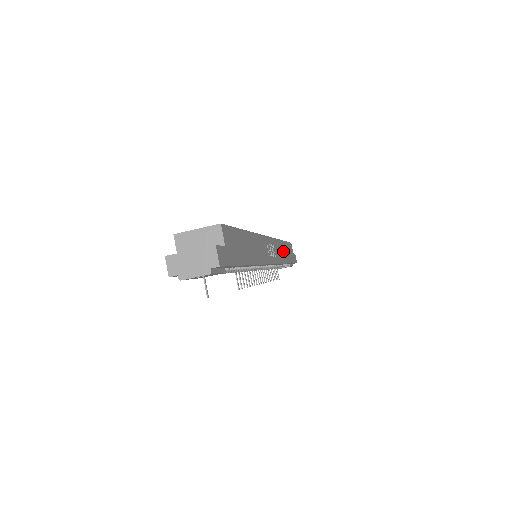
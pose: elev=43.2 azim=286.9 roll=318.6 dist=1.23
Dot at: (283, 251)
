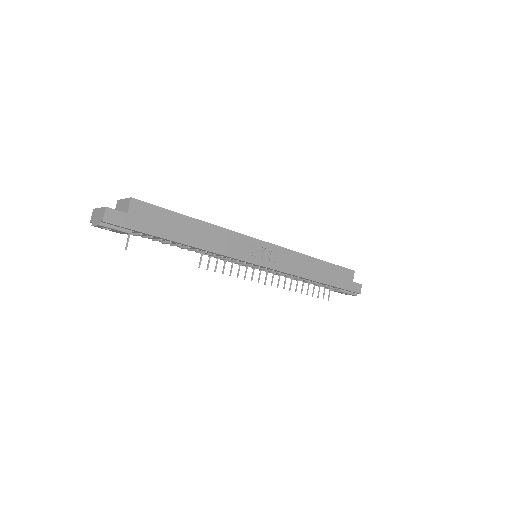
Dot at: (310, 267)
